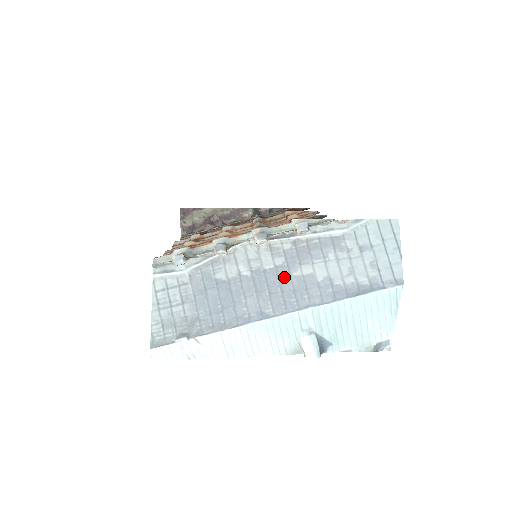
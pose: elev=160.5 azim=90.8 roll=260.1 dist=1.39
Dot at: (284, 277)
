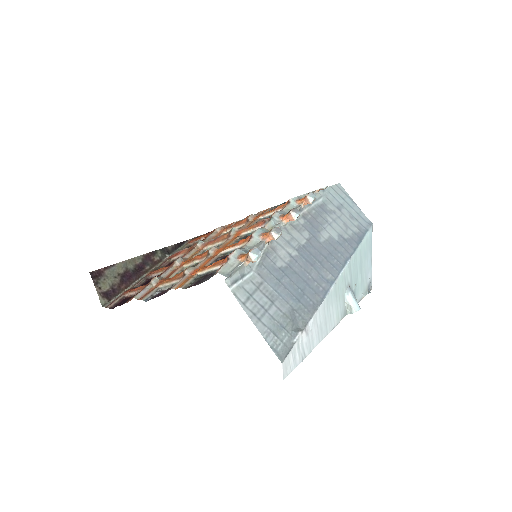
Dot at: (318, 246)
